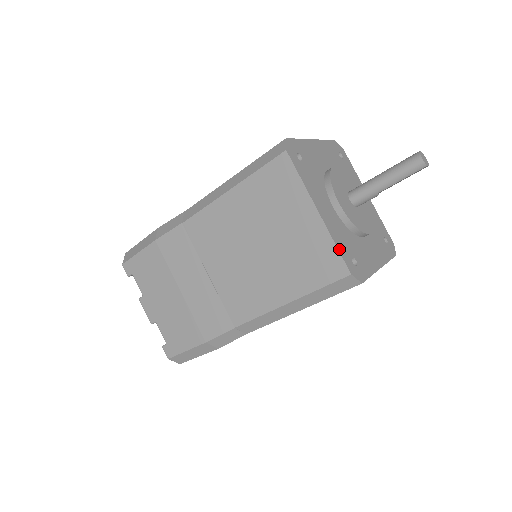
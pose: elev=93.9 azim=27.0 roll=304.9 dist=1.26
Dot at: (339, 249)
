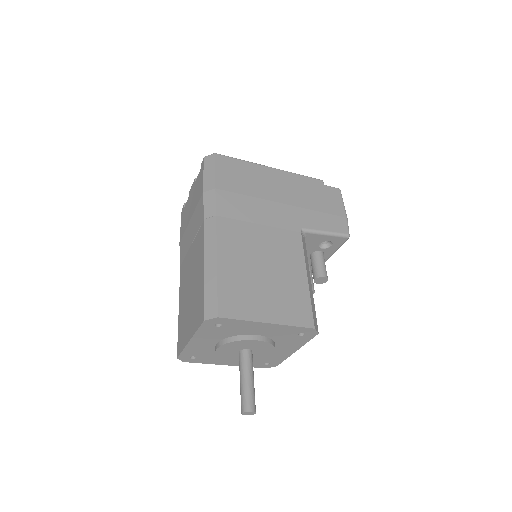
Dot at: (183, 352)
